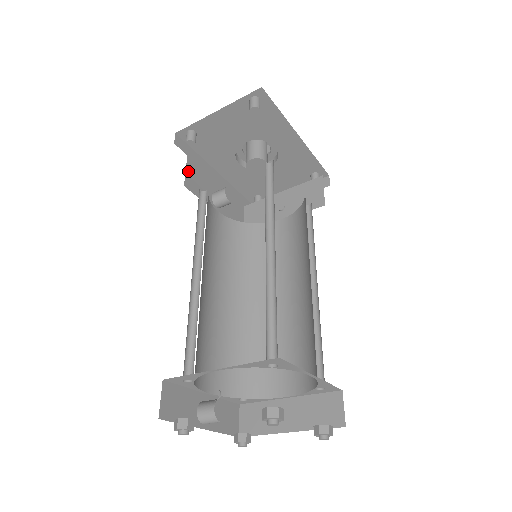
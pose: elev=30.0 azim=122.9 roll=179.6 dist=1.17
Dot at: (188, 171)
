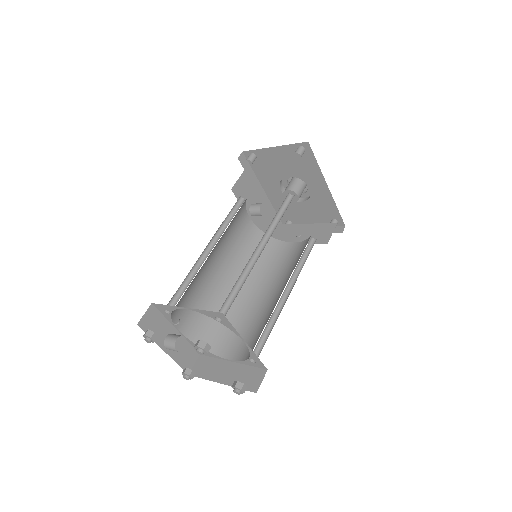
Dot at: (240, 181)
